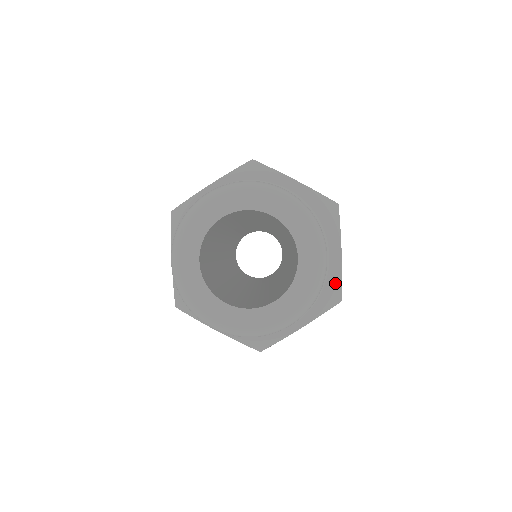
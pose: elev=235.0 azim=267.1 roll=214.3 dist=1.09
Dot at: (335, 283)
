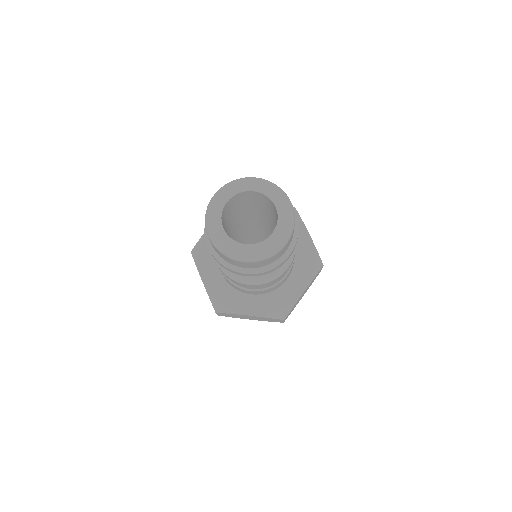
Dot at: (314, 255)
